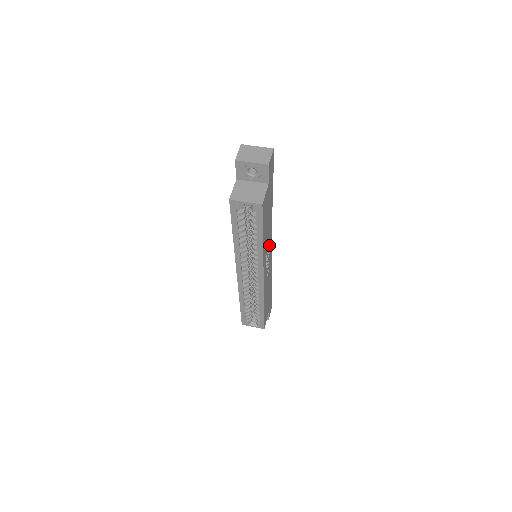
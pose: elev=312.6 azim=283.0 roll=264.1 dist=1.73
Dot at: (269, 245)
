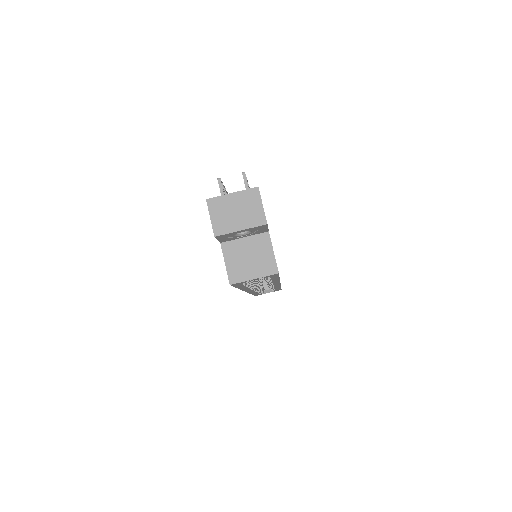
Dot at: occluded
